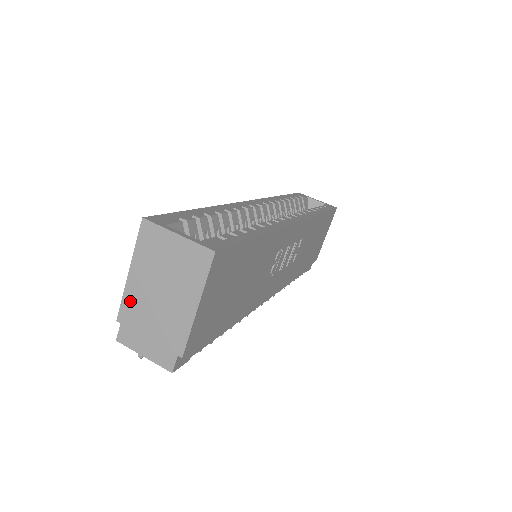
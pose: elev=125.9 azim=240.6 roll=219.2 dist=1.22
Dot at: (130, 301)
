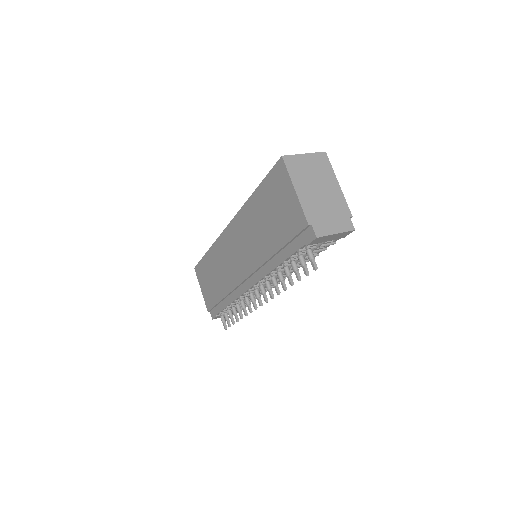
Dot at: (307, 206)
